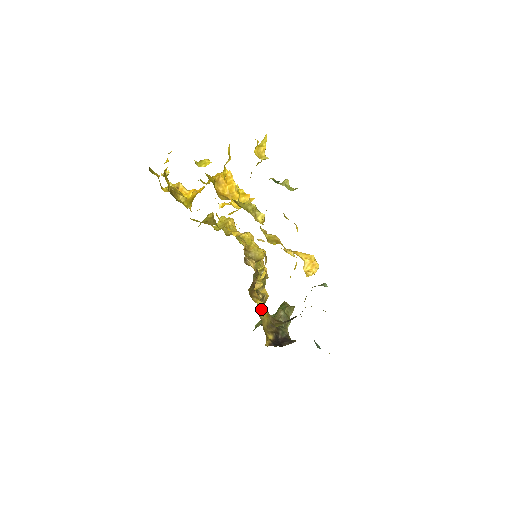
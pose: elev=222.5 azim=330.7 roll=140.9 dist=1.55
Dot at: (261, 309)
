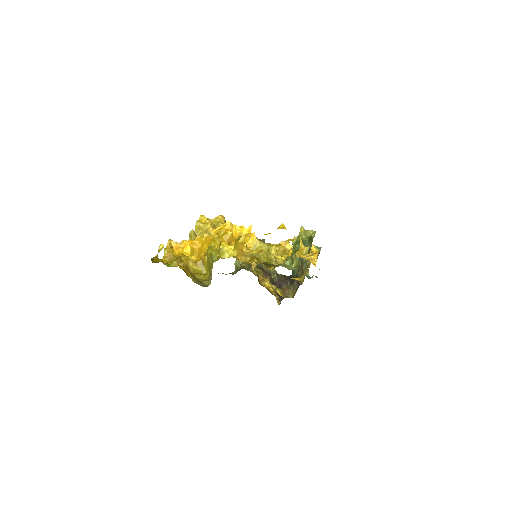
Dot at: occluded
